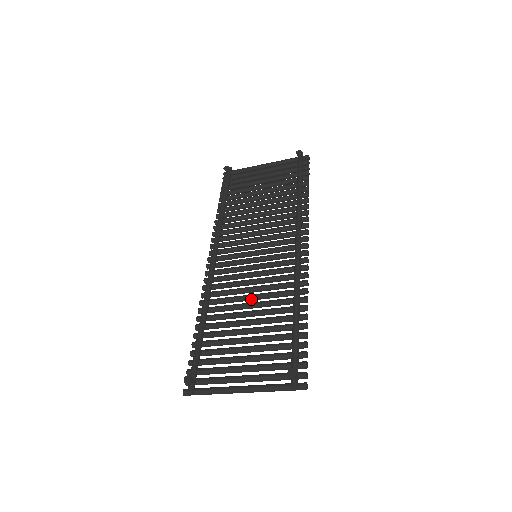
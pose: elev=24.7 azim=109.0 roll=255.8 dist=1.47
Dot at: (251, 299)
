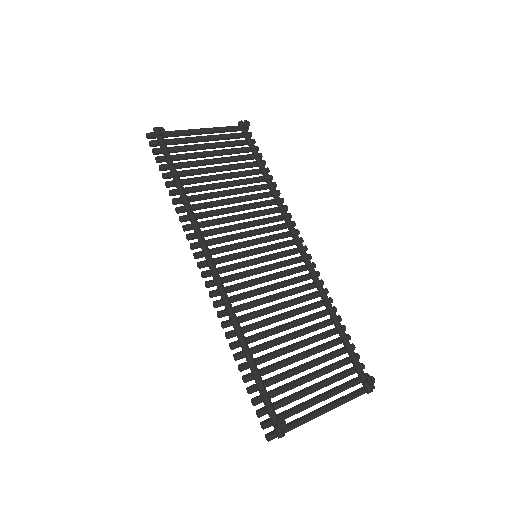
Dot at: (279, 309)
